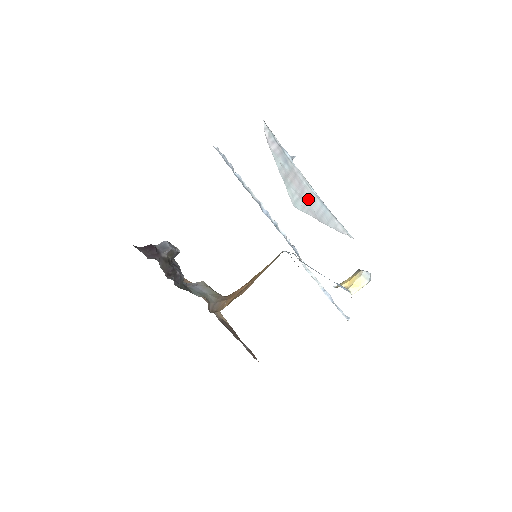
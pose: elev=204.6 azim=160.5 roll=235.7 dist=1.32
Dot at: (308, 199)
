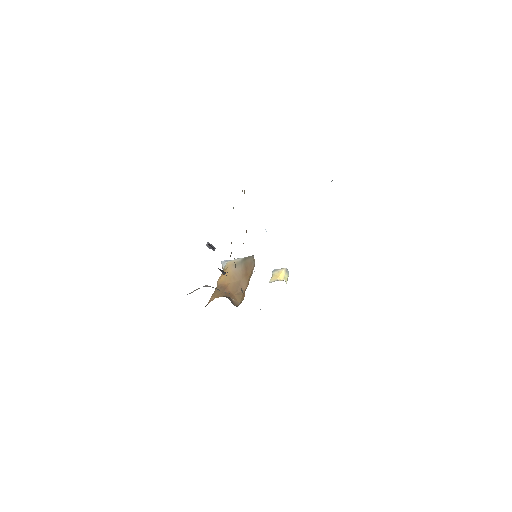
Dot at: occluded
